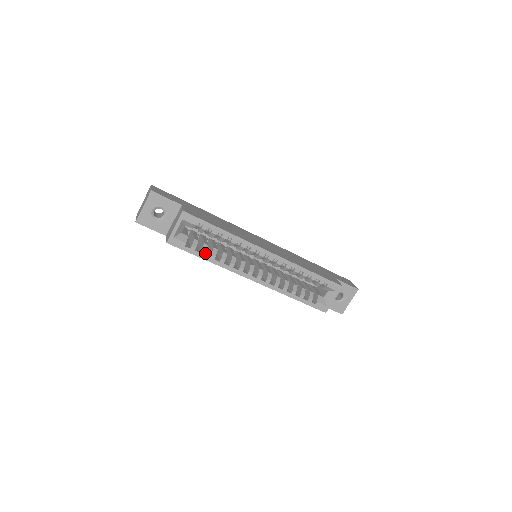
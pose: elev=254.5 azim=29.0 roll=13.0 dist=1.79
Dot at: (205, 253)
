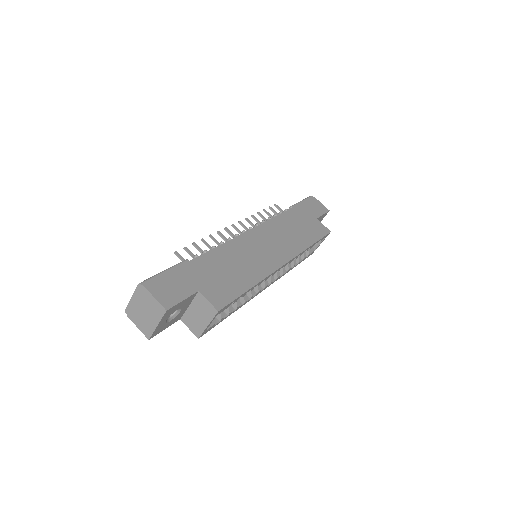
Dot at: occluded
